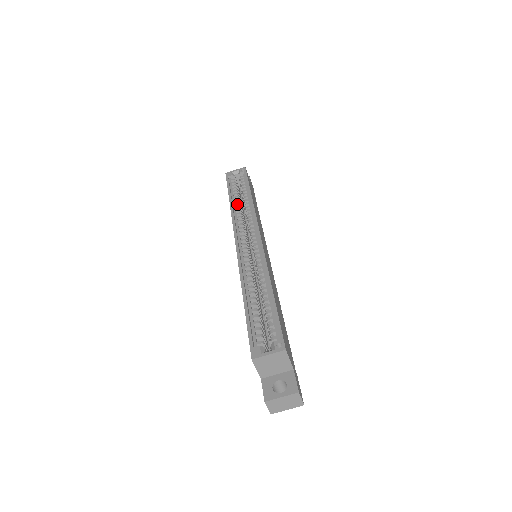
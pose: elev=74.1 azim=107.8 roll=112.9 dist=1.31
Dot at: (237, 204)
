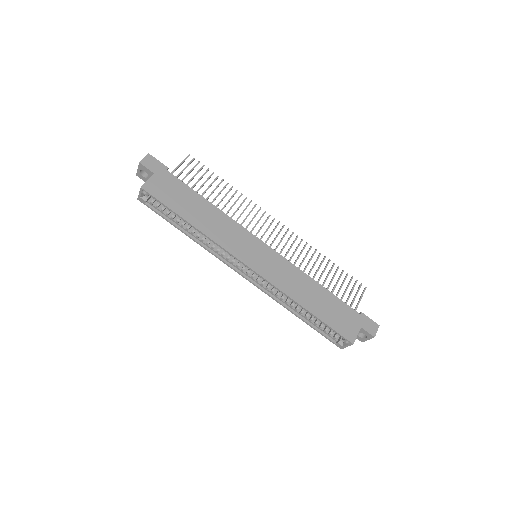
Dot at: (193, 233)
